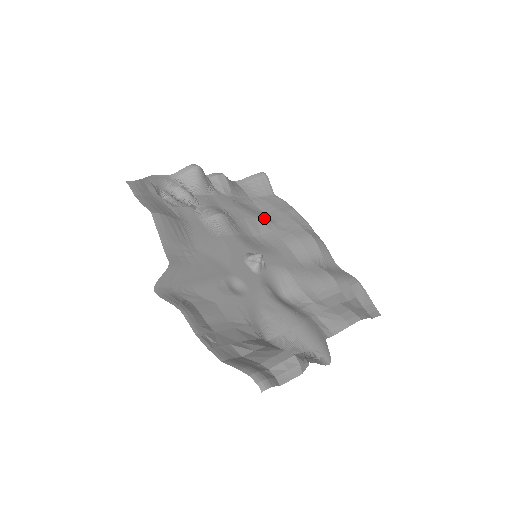
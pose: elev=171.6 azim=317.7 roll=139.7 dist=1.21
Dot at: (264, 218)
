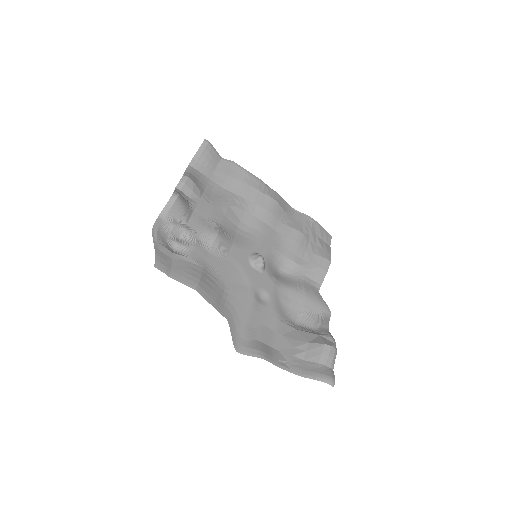
Dot at: (233, 200)
